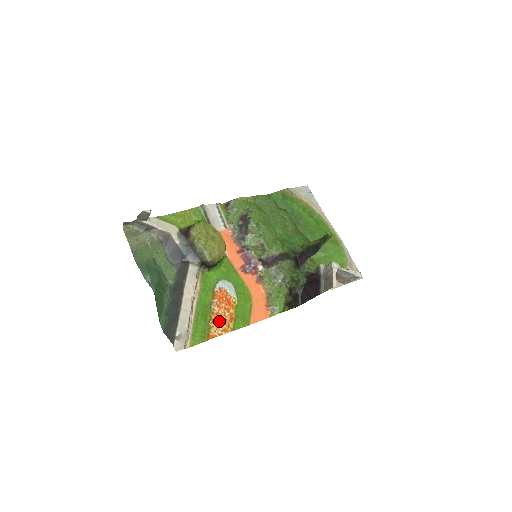
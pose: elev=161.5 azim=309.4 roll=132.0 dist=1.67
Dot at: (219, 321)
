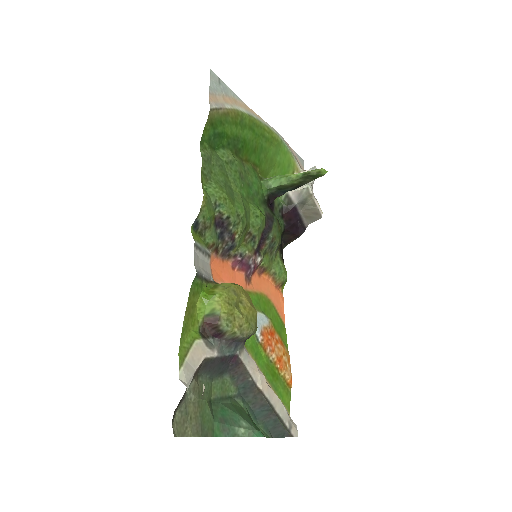
Dot at: (283, 362)
